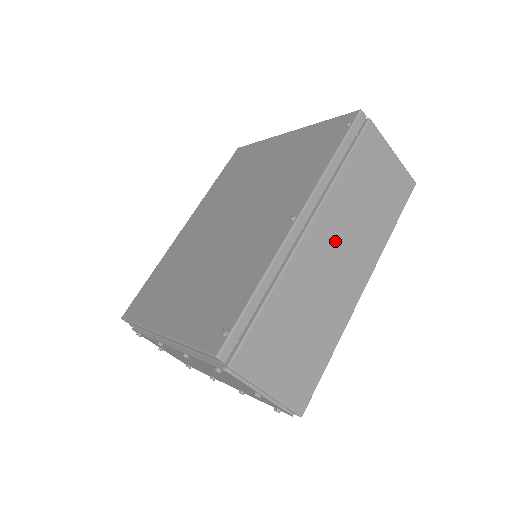
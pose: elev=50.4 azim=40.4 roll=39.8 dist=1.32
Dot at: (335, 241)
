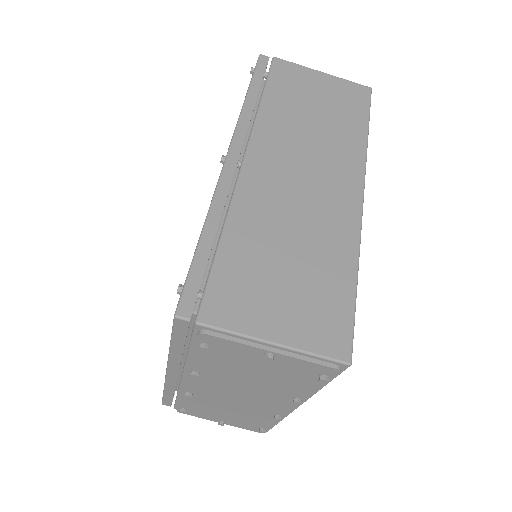
Dot at: (290, 162)
